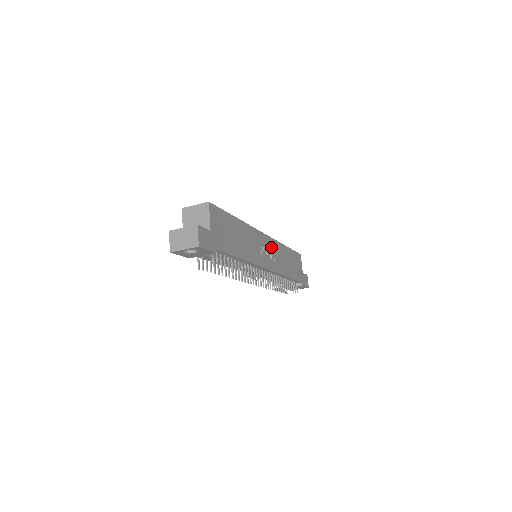
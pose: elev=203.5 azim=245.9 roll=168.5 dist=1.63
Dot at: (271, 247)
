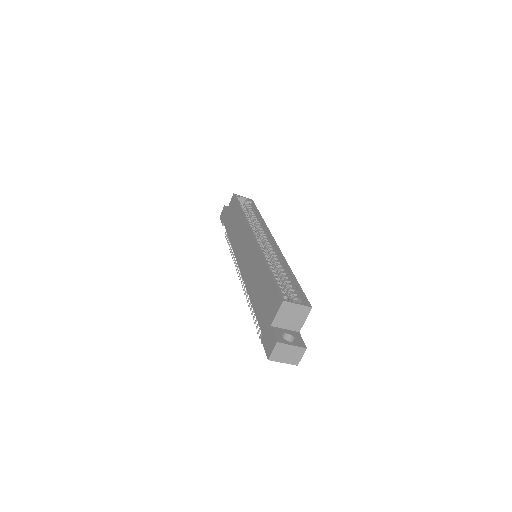
Dot at: occluded
